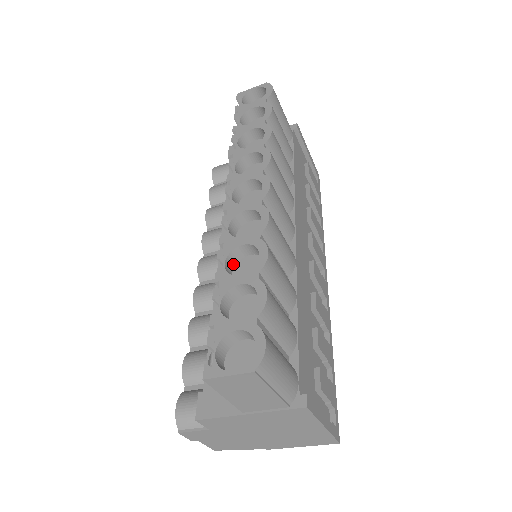
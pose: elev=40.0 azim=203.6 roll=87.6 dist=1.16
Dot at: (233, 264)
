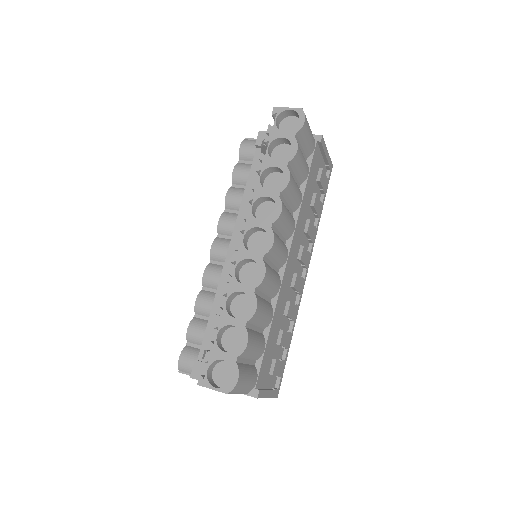
Dot at: (232, 298)
